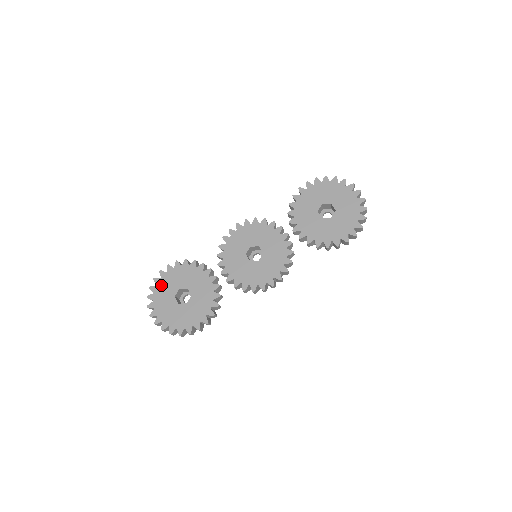
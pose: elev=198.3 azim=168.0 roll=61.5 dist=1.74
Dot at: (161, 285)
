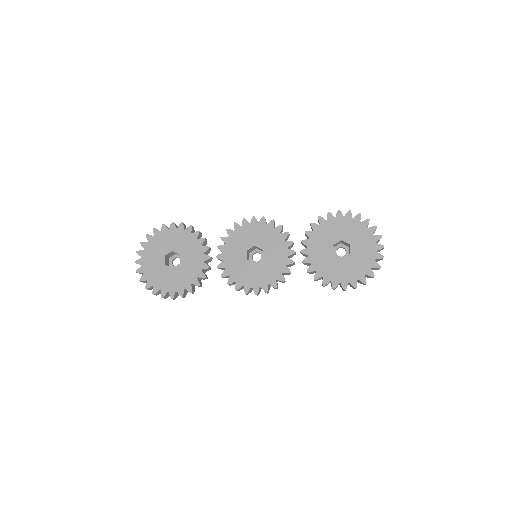
Dot at: (158, 238)
